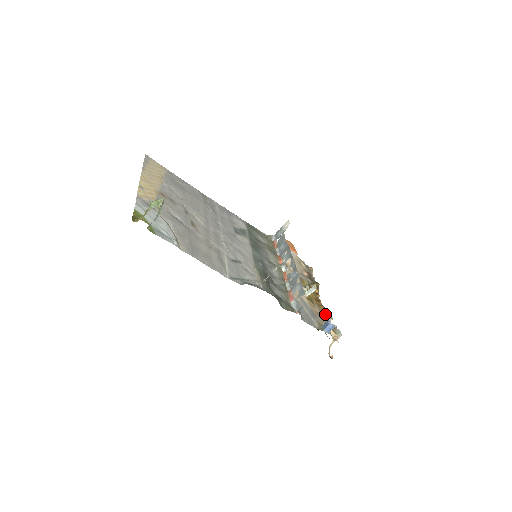
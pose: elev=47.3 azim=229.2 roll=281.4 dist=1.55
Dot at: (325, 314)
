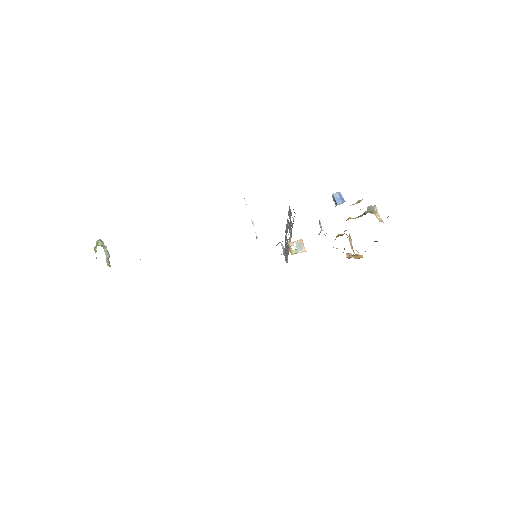
Dot at: occluded
